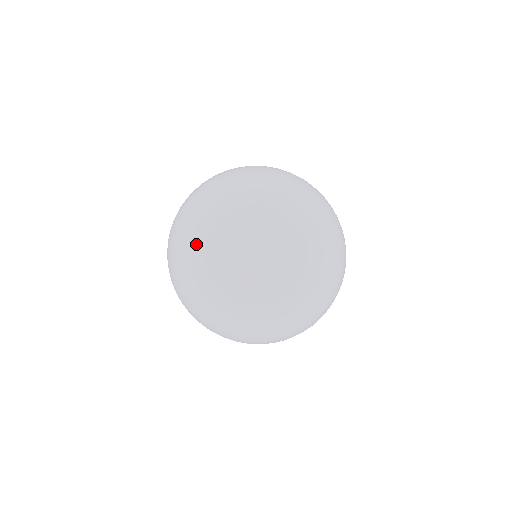
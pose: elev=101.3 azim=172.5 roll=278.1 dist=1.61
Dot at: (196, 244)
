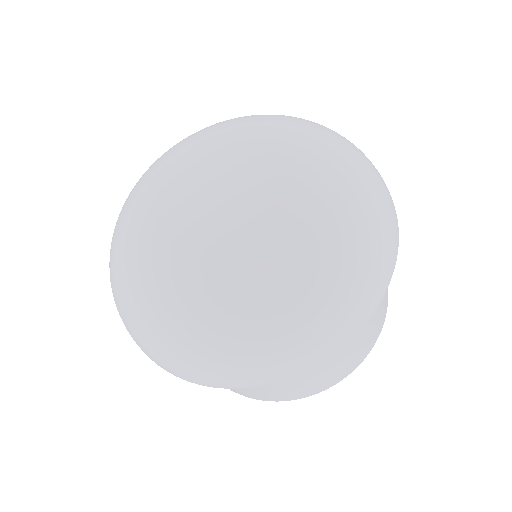
Dot at: (173, 147)
